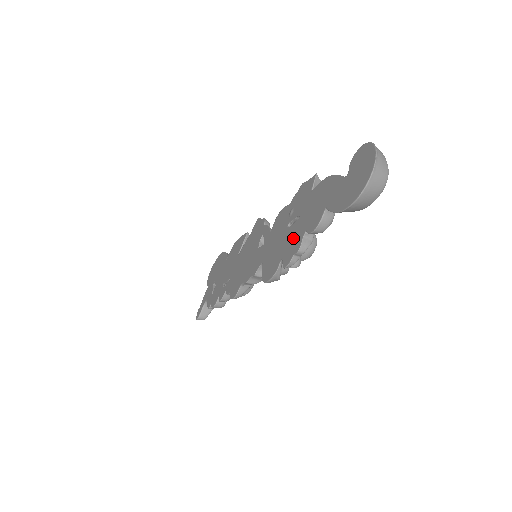
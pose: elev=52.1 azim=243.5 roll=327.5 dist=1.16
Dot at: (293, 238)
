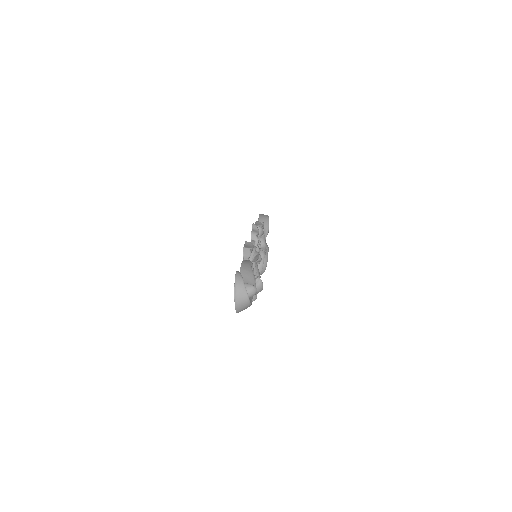
Dot at: occluded
